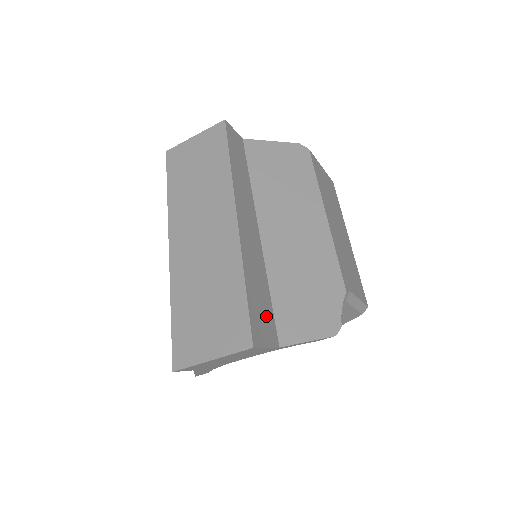
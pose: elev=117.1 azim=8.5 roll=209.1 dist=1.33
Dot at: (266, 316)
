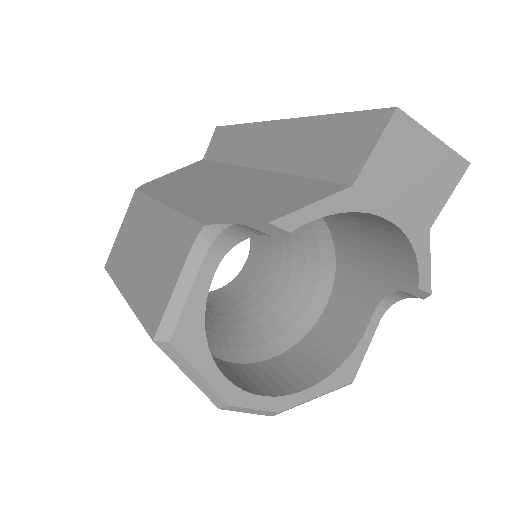
Dot at: occluded
